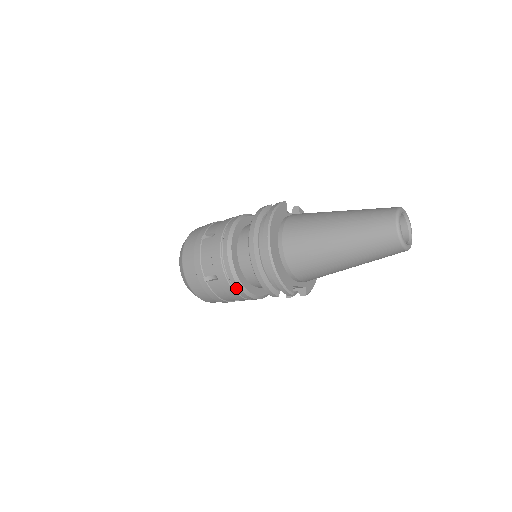
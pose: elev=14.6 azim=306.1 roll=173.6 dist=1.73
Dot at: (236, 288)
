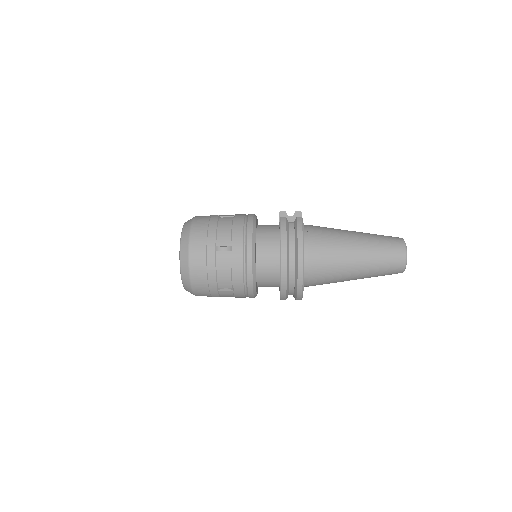
Dot at: (250, 296)
